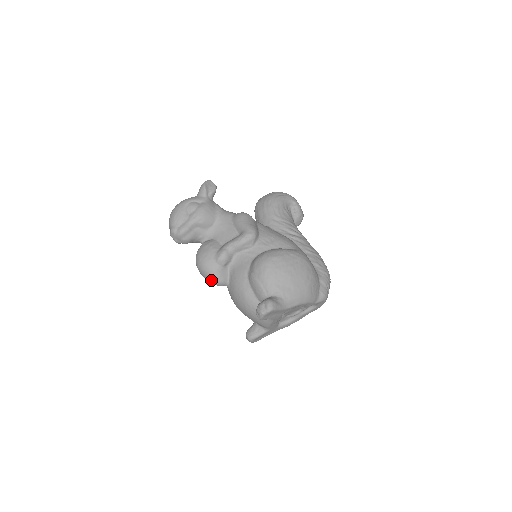
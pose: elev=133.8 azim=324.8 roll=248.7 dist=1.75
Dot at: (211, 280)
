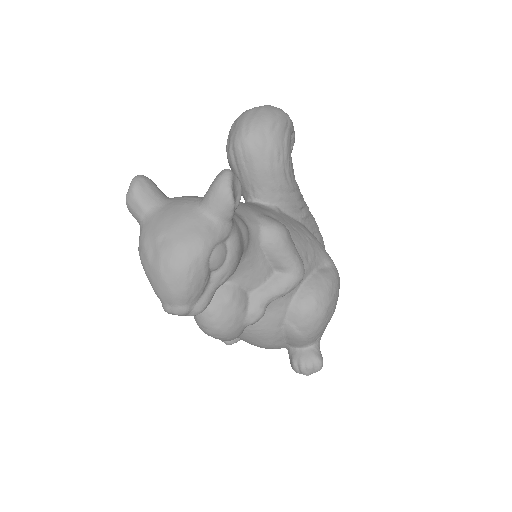
Dot at: occluded
